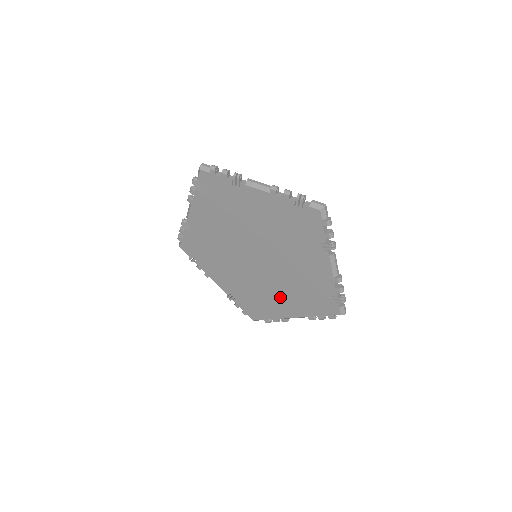
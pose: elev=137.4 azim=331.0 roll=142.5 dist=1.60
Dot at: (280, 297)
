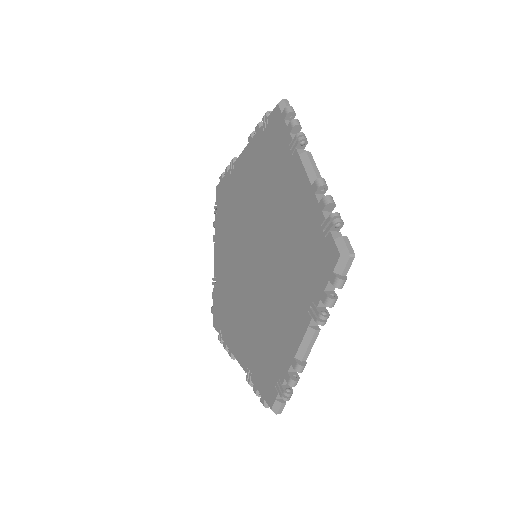
Dot at: (282, 307)
